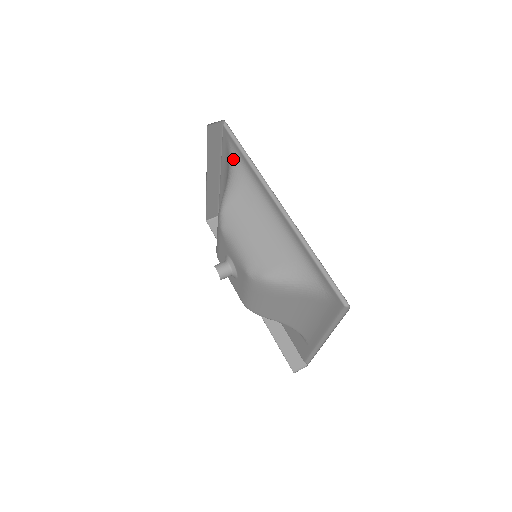
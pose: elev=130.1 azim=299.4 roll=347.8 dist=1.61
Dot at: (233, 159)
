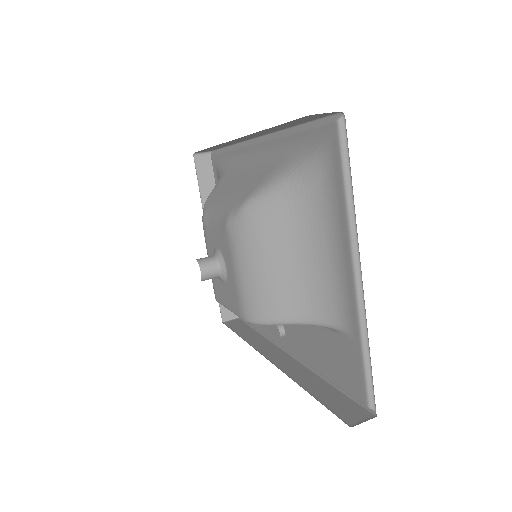
Dot at: (220, 171)
